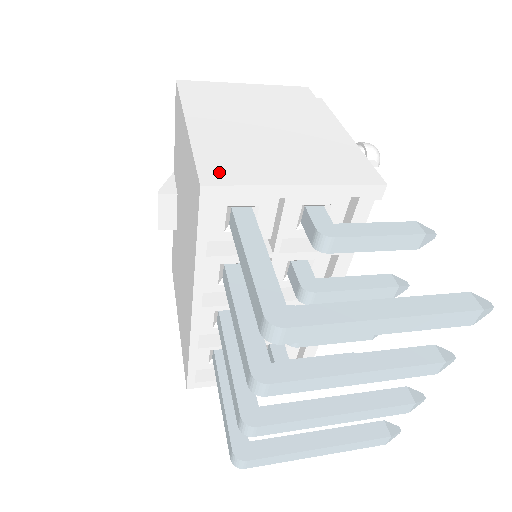
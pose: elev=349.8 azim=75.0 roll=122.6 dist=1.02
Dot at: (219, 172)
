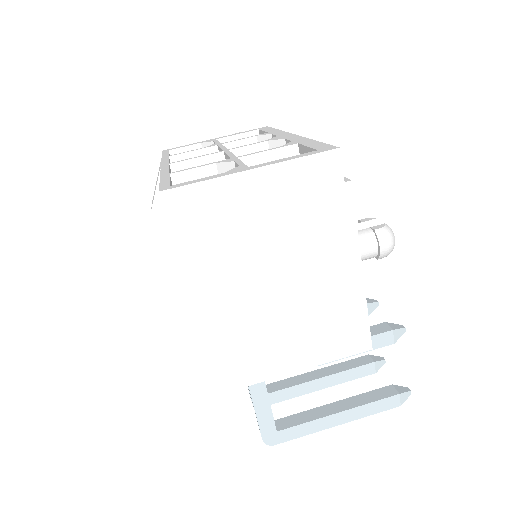
Dot at: (231, 374)
